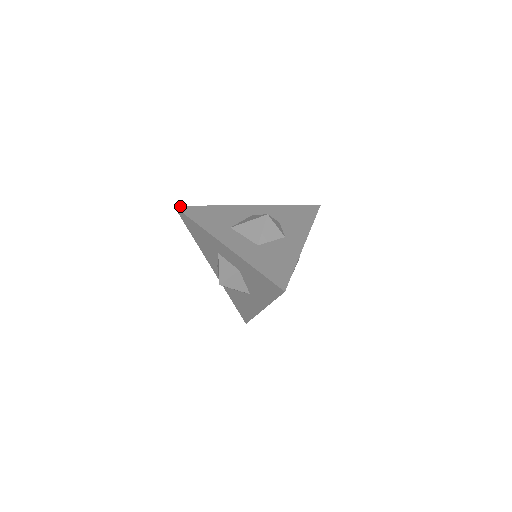
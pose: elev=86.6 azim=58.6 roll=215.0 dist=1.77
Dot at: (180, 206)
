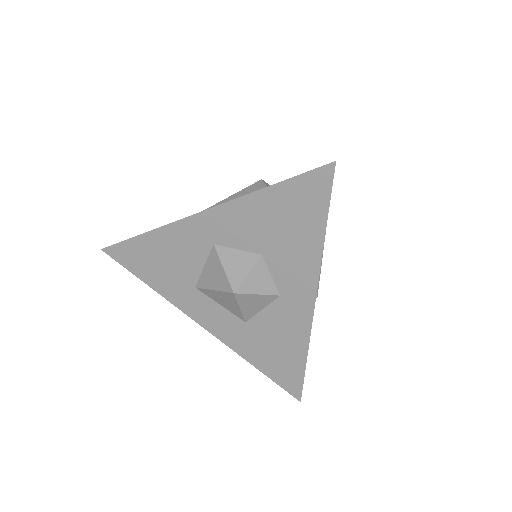
Dot at: (108, 249)
